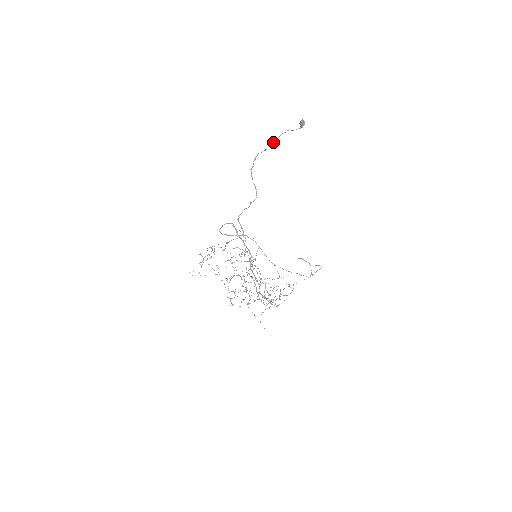
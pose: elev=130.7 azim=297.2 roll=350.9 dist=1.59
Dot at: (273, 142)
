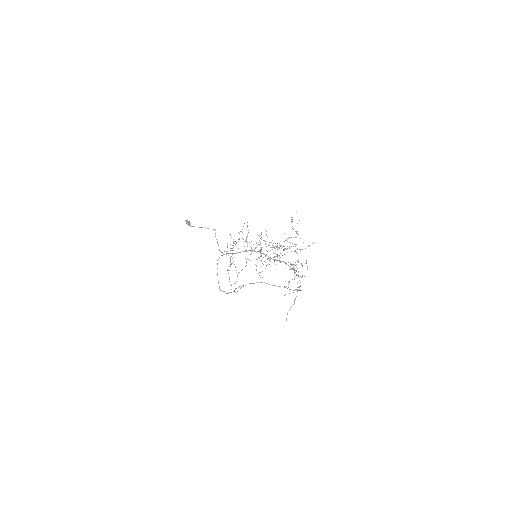
Dot at: occluded
